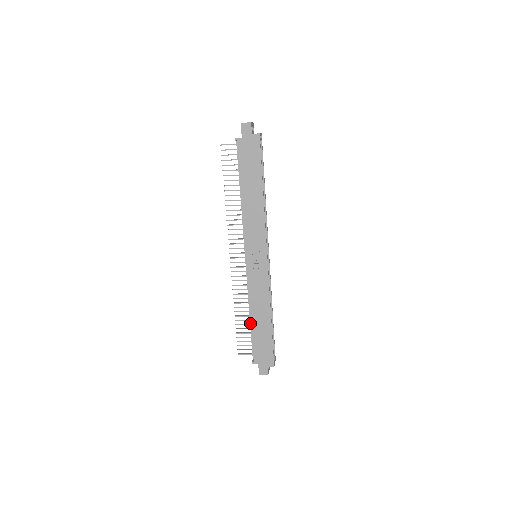
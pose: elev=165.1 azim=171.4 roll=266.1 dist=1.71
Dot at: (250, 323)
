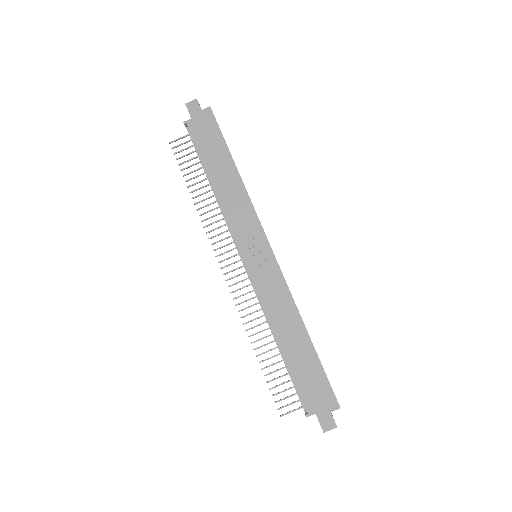
Dot at: (281, 355)
